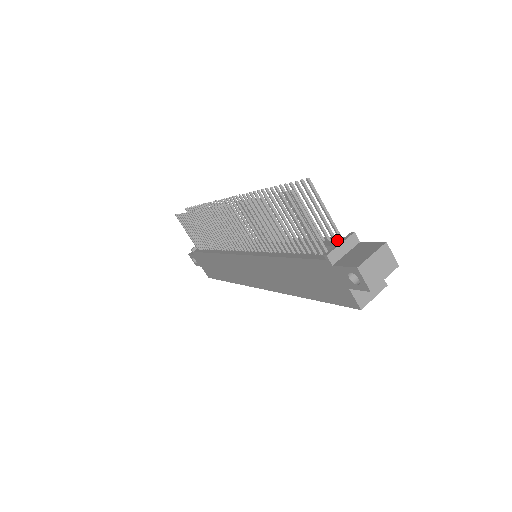
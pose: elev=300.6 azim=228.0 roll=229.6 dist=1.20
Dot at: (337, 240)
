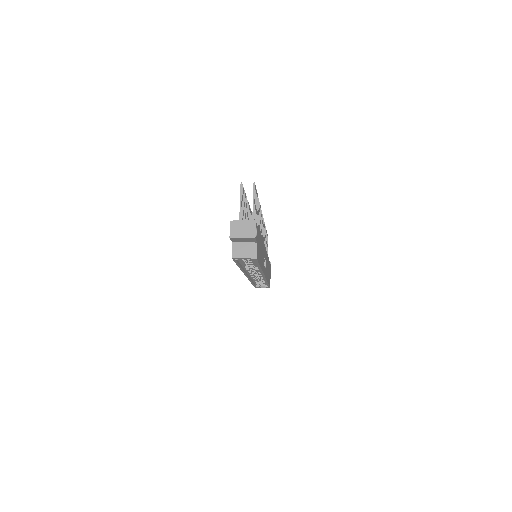
Dot at: occluded
